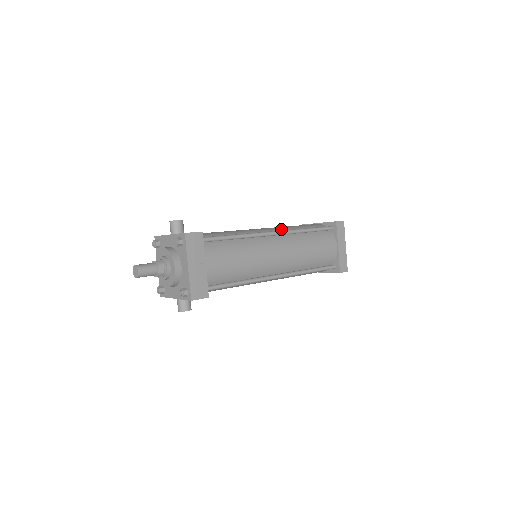
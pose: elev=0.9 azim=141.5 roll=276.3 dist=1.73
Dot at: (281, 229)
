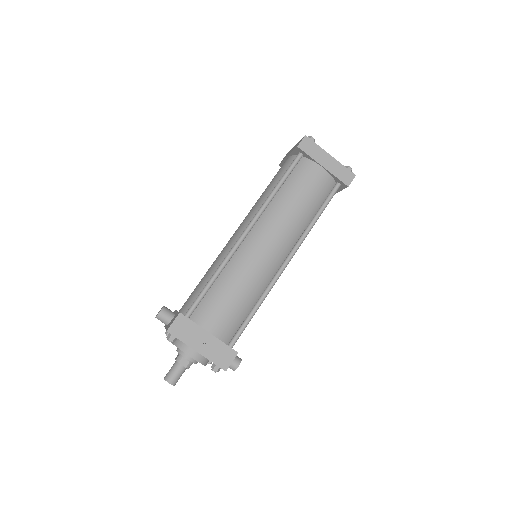
Dot at: (253, 213)
